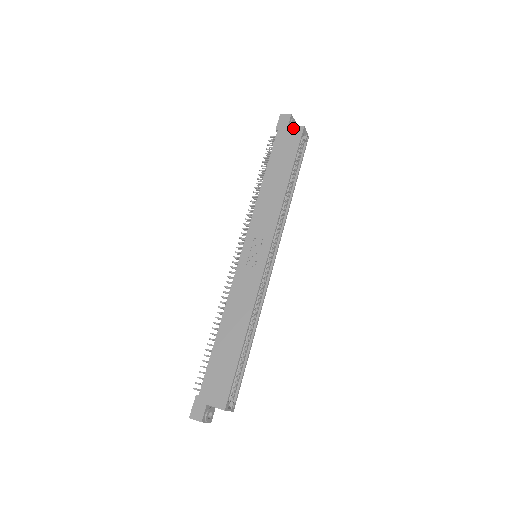
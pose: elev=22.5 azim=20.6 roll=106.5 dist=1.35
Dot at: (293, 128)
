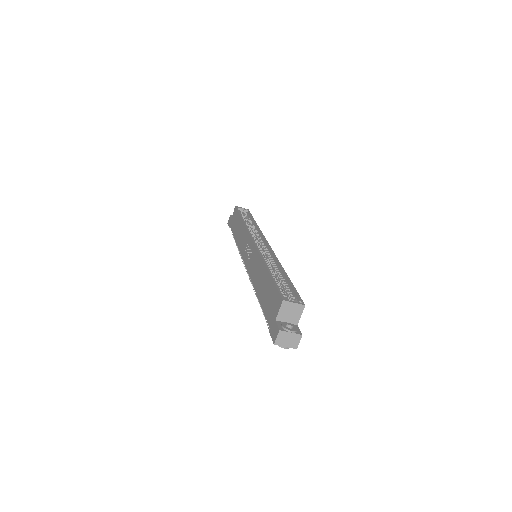
Dot at: (233, 214)
